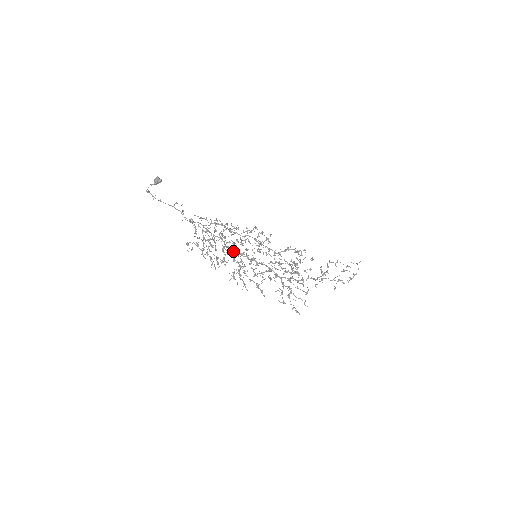
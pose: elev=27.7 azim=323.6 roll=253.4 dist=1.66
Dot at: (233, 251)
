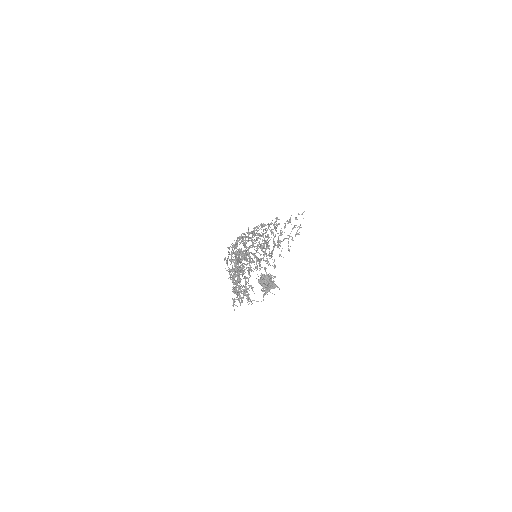
Dot at: (244, 264)
